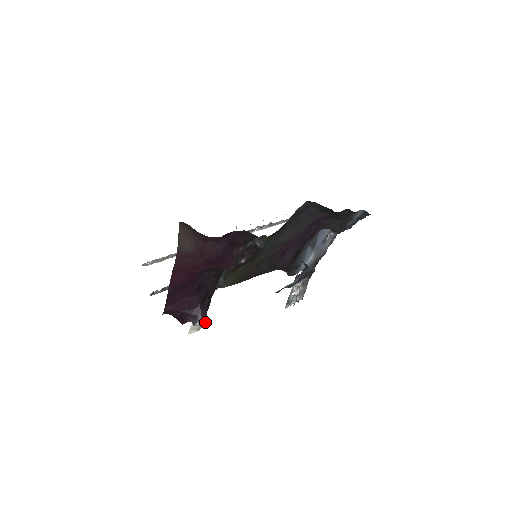
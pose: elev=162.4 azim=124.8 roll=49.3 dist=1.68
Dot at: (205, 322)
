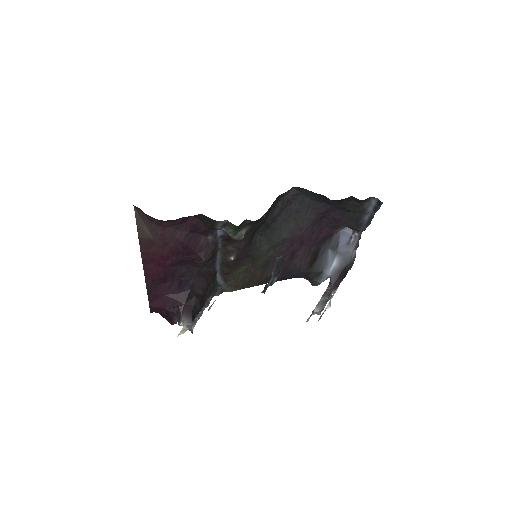
Dot at: (188, 322)
